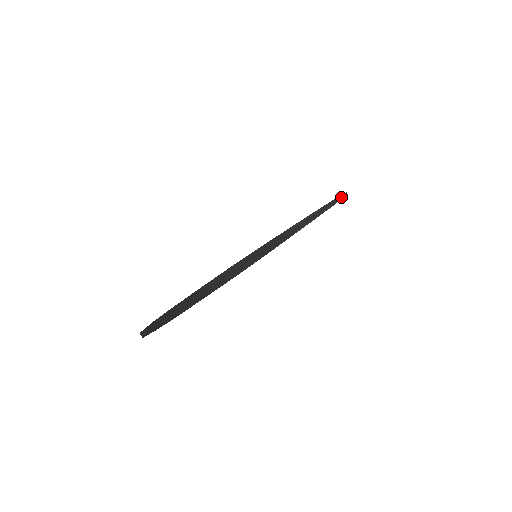
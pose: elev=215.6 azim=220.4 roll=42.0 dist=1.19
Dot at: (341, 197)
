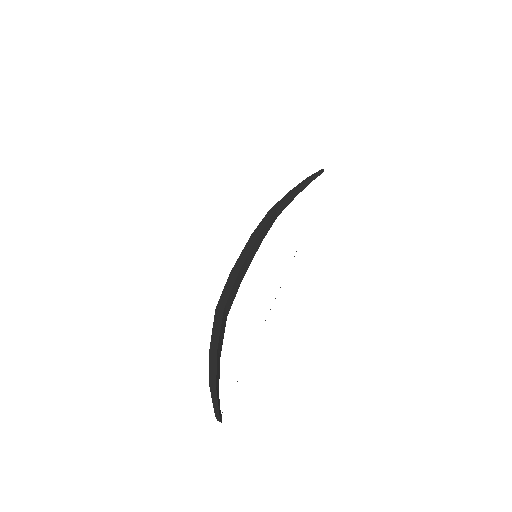
Dot at: (319, 174)
